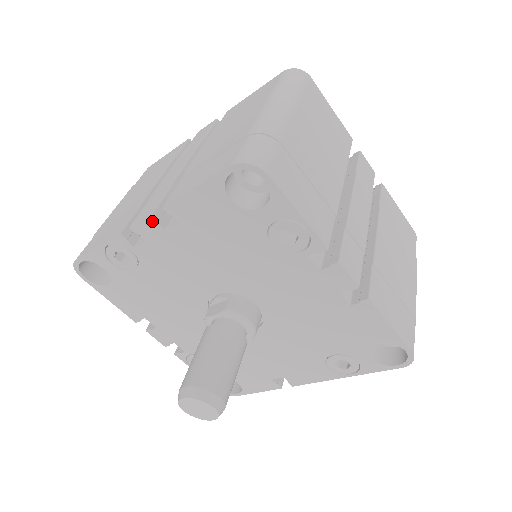
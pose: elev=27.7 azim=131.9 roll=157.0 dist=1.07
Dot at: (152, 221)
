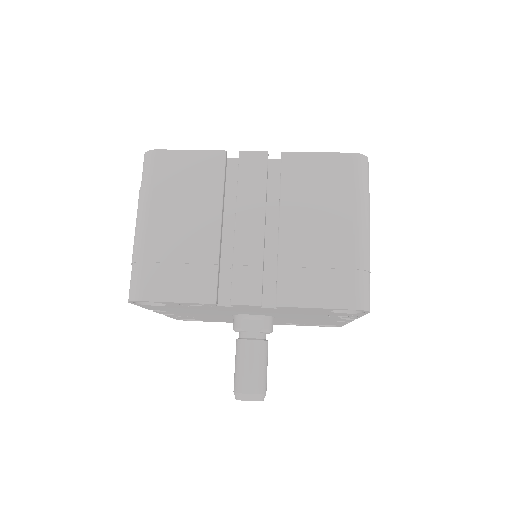
Dot at: (256, 306)
